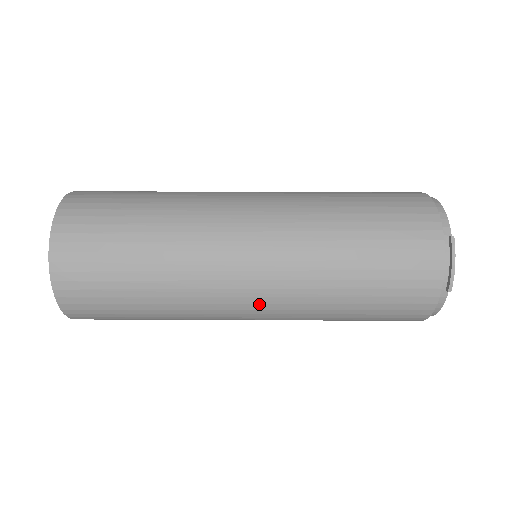
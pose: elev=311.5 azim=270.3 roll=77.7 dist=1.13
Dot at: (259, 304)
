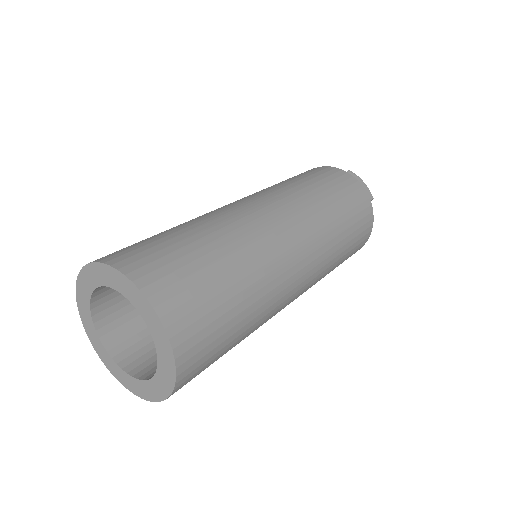
Dot at: (306, 258)
